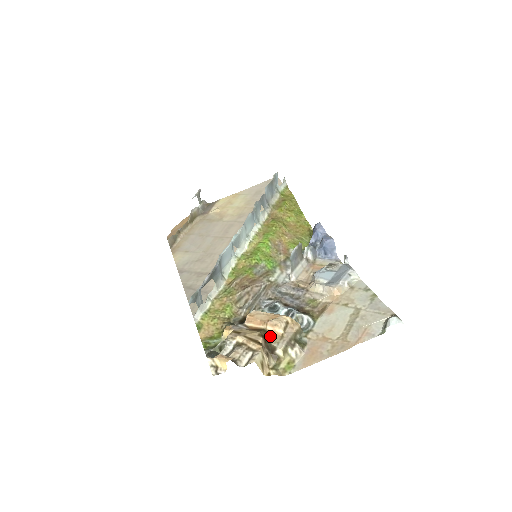
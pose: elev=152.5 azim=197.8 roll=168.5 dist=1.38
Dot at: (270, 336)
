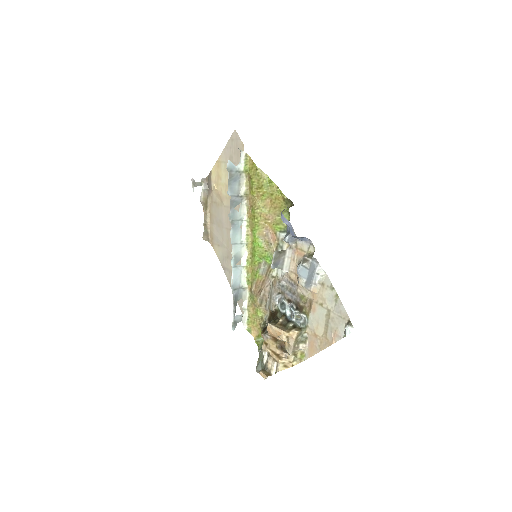
Dot at: (283, 343)
